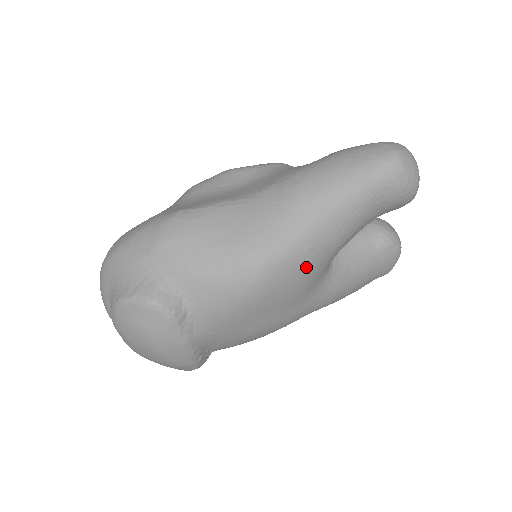
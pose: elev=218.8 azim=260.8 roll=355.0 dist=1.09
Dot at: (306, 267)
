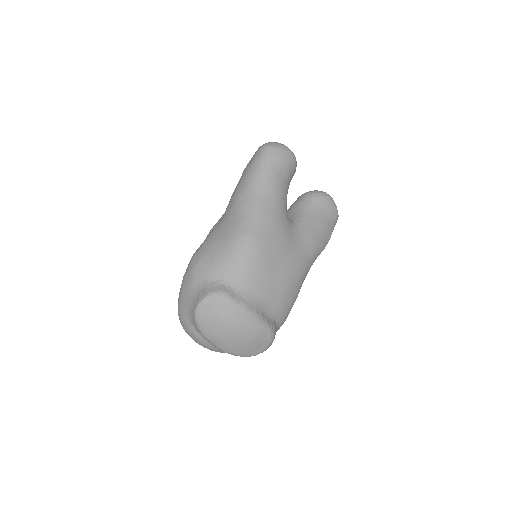
Dot at: (271, 222)
